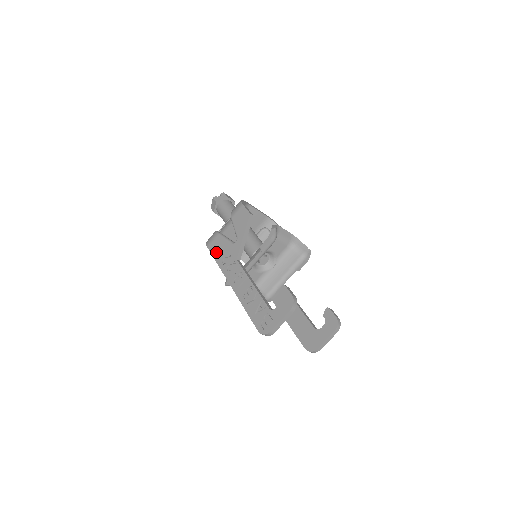
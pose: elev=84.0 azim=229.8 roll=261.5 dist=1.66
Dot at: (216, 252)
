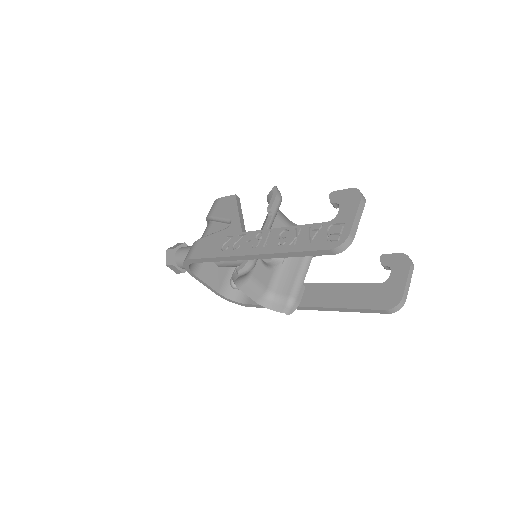
Dot at: (206, 251)
